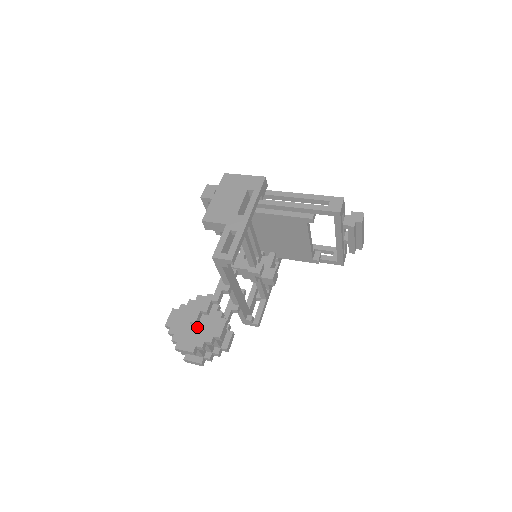
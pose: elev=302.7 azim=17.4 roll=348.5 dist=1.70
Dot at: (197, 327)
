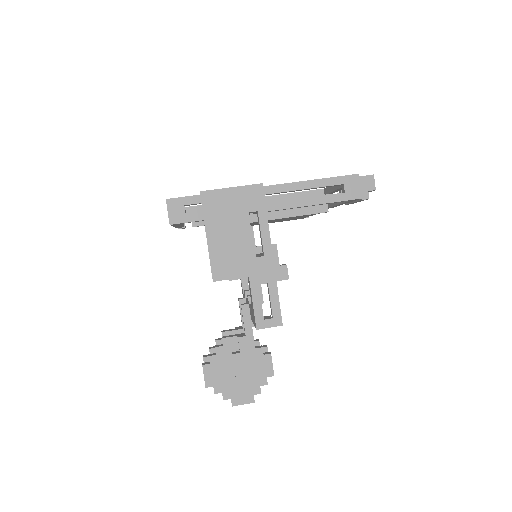
Dot at: (243, 375)
